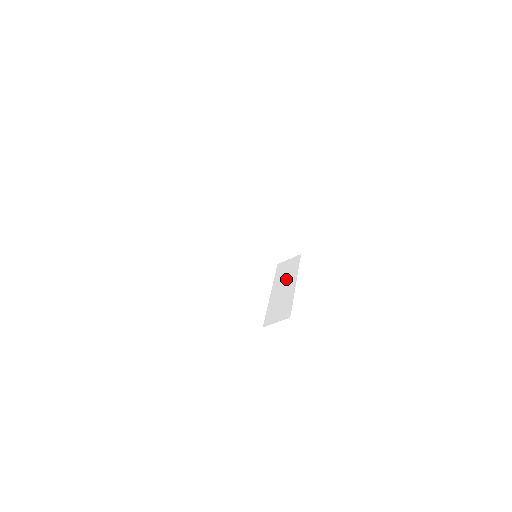
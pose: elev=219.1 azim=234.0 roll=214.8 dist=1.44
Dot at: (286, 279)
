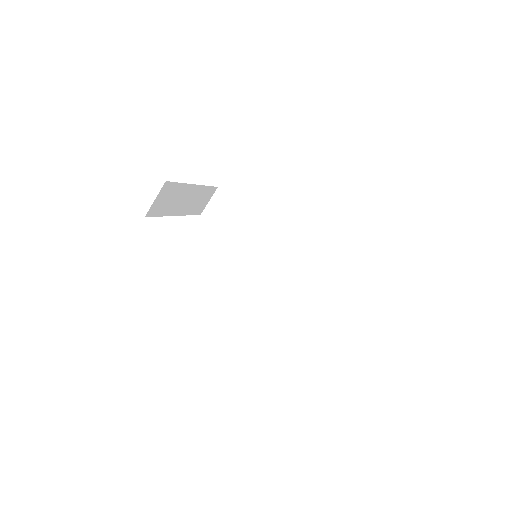
Dot at: occluded
